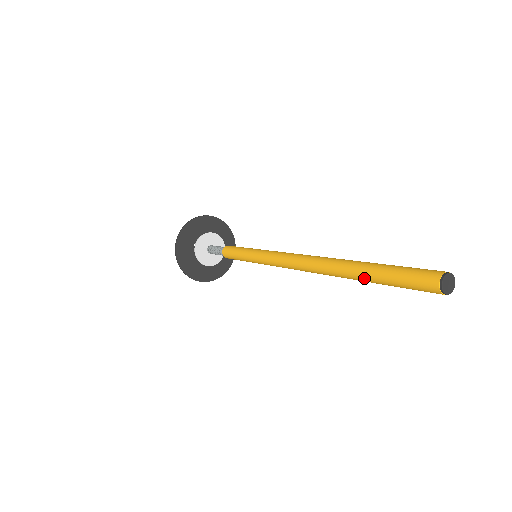
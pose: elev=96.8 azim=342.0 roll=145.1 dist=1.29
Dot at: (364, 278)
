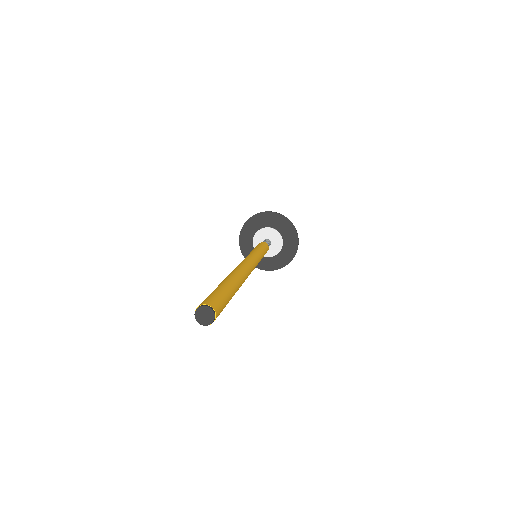
Dot at: occluded
